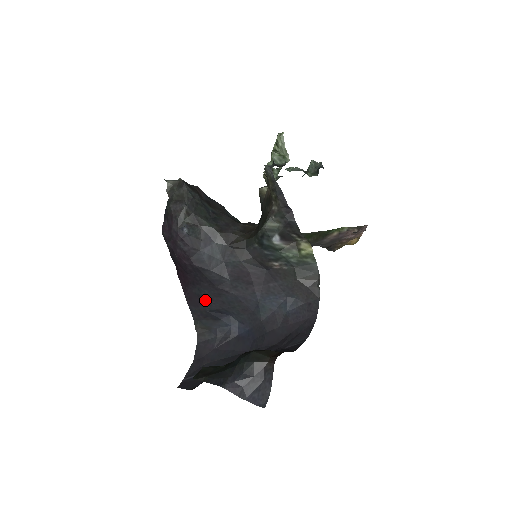
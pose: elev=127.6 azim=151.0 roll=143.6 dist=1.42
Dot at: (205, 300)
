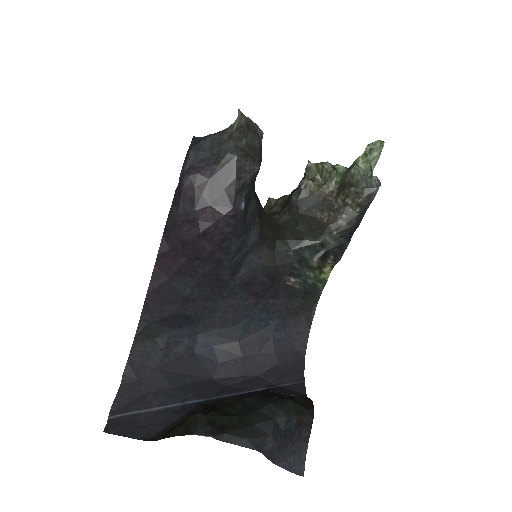
Dot at: (184, 300)
